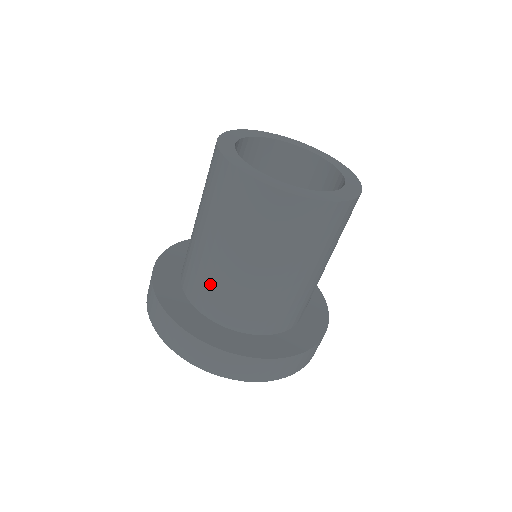
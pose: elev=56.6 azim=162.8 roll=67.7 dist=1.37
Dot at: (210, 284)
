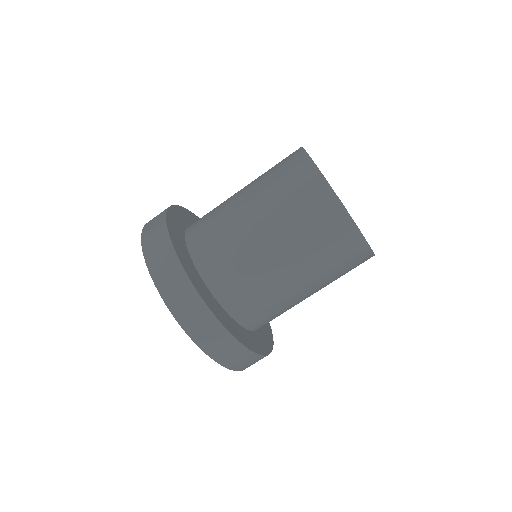
Dot at: (212, 212)
